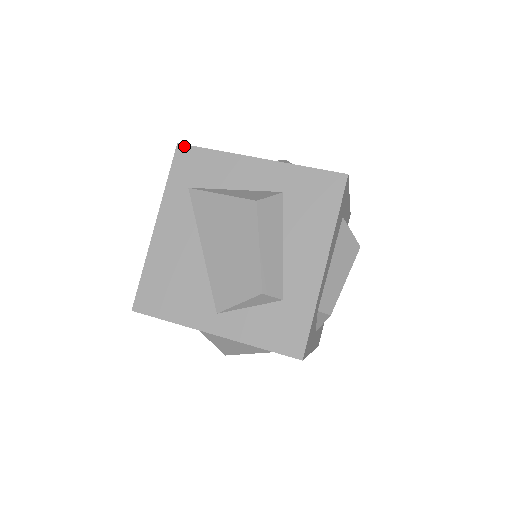
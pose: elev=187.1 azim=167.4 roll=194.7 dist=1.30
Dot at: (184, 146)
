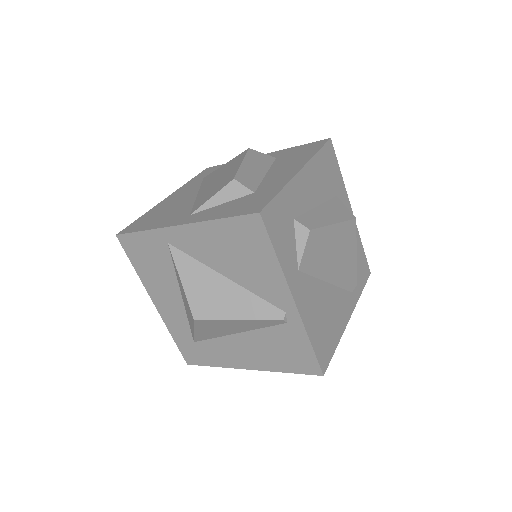
Dot at: (210, 167)
